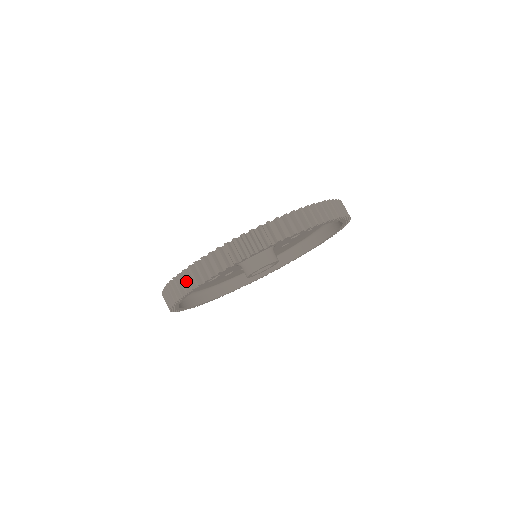
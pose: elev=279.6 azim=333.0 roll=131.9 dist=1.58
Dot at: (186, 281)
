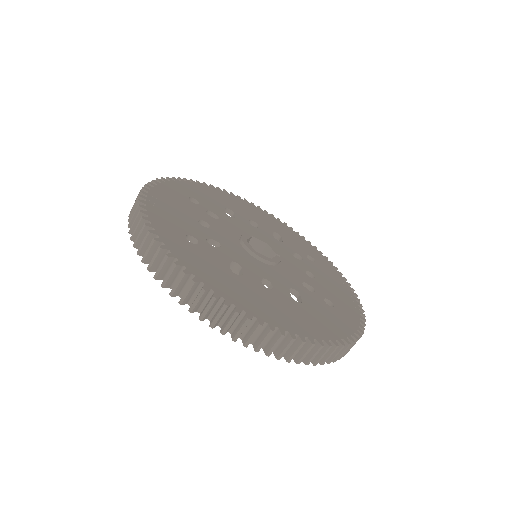
Dot at: occluded
